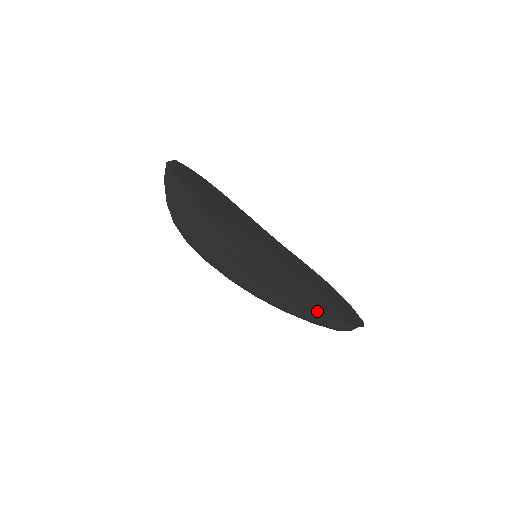
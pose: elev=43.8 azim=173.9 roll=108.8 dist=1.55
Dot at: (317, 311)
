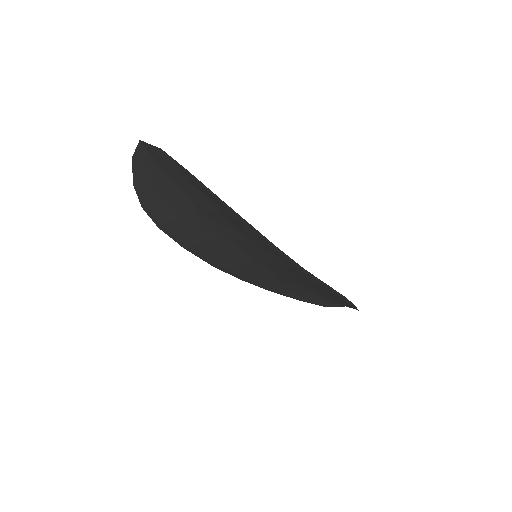
Dot at: (309, 296)
